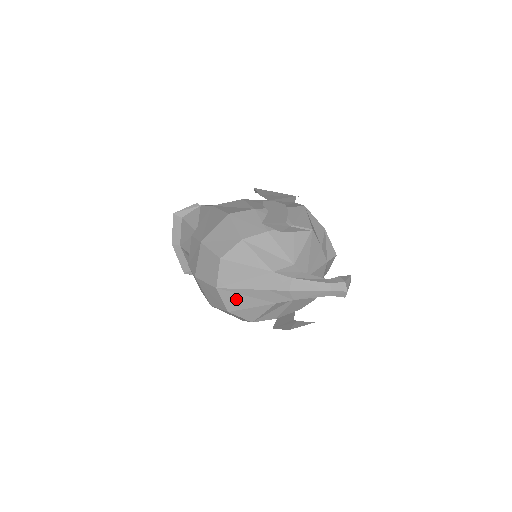
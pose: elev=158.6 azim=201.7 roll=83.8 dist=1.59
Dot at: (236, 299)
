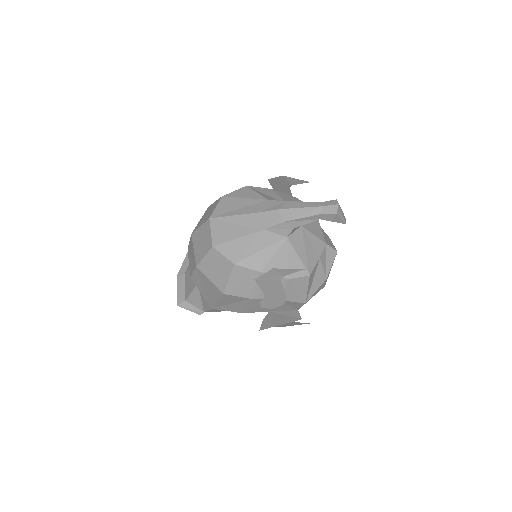
Dot at: (225, 229)
